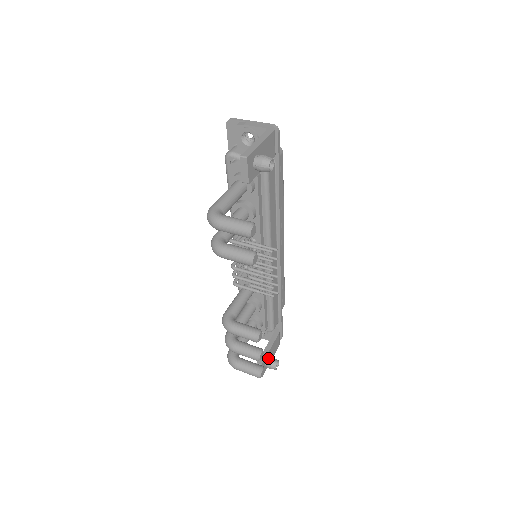
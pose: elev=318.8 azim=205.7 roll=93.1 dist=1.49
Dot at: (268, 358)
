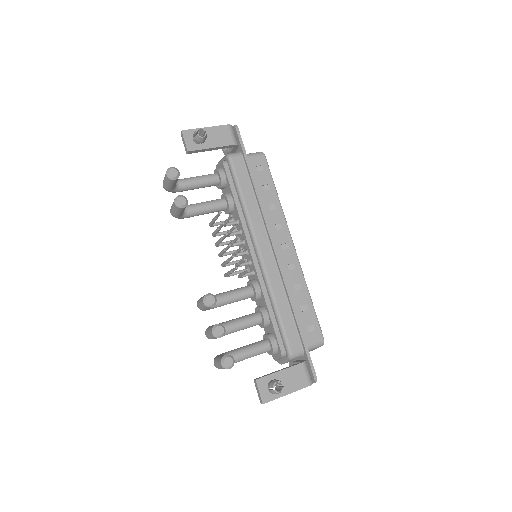
Dot at: (273, 380)
